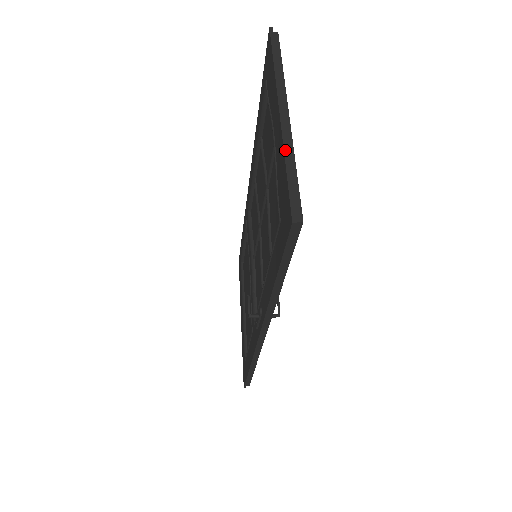
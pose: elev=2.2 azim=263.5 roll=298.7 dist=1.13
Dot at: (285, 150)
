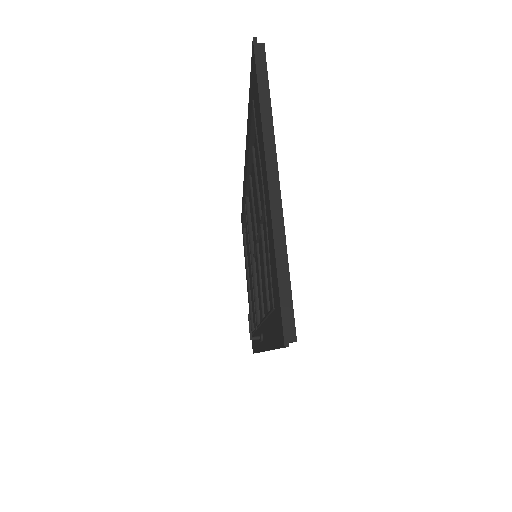
Dot at: (275, 244)
